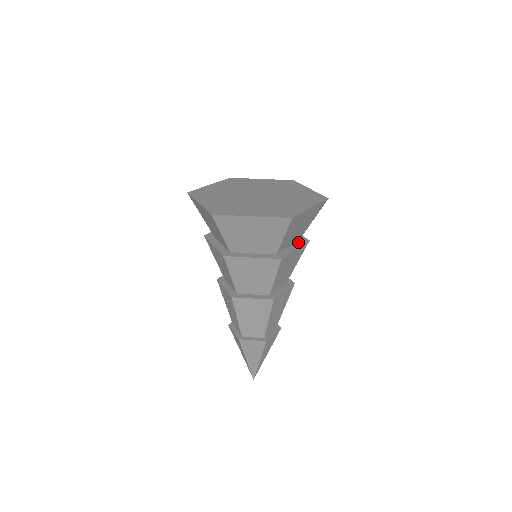
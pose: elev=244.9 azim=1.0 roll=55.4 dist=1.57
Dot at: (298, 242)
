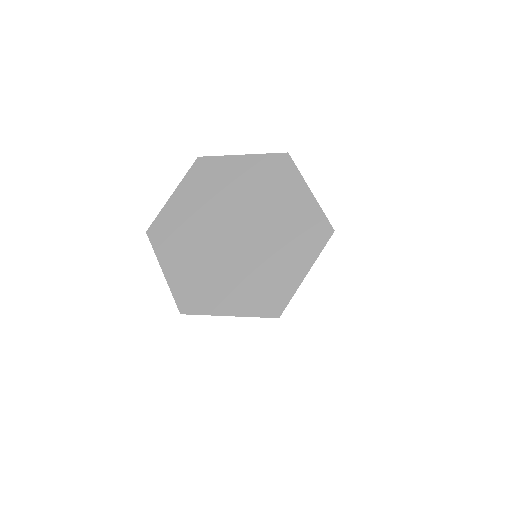
Dot at: occluded
